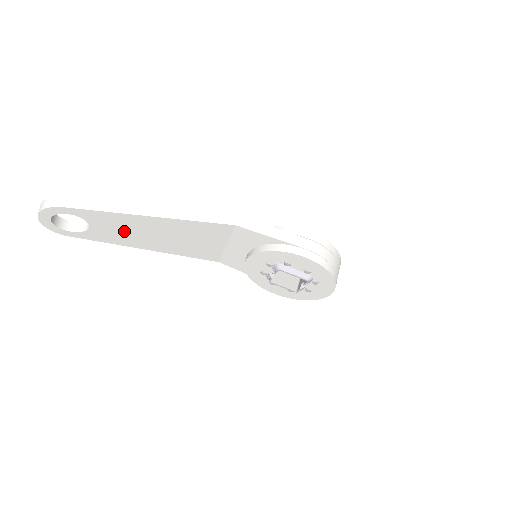
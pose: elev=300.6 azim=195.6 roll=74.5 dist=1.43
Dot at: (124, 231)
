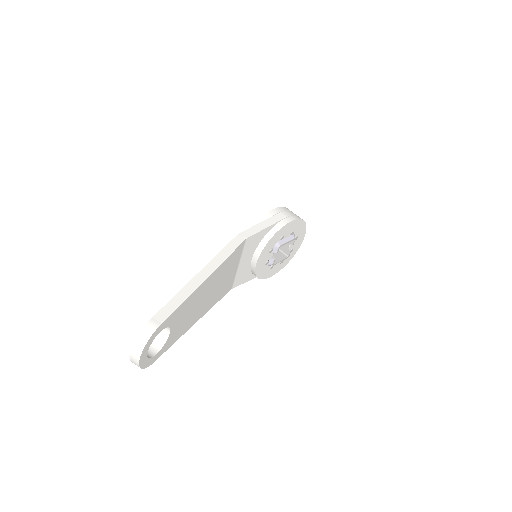
Dot at: (189, 314)
